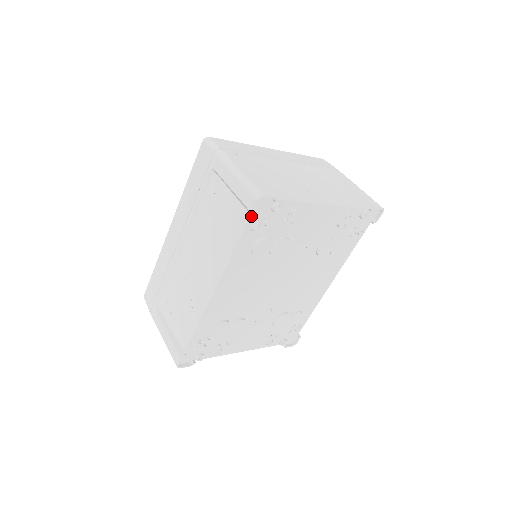
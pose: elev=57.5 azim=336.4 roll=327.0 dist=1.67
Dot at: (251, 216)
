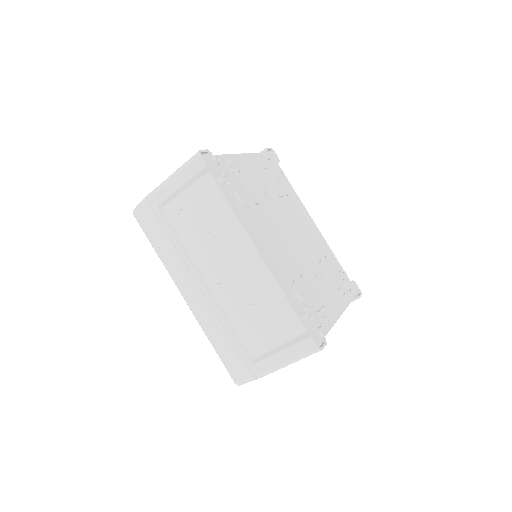
Dot at: (210, 173)
